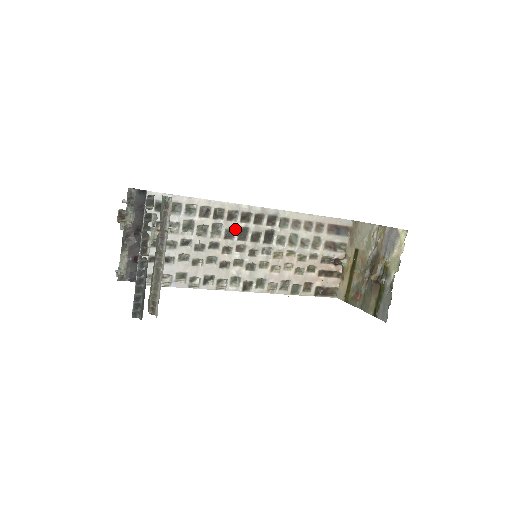
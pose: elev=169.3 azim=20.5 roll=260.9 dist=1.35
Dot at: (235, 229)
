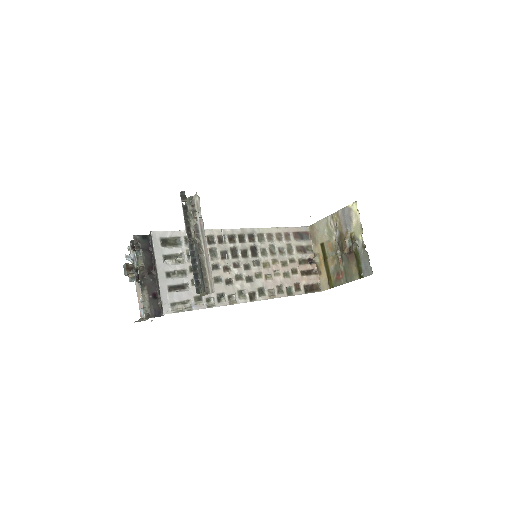
Dot at: (227, 250)
